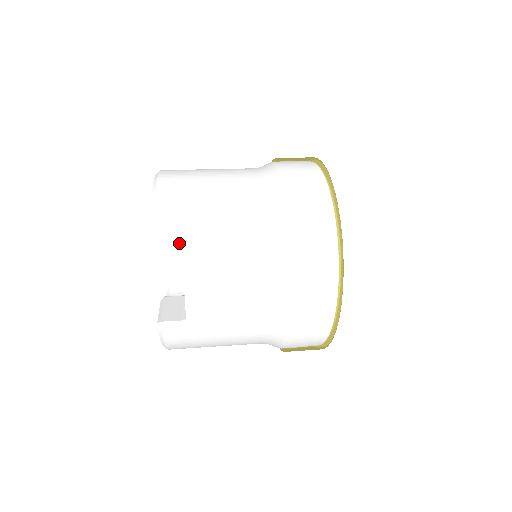
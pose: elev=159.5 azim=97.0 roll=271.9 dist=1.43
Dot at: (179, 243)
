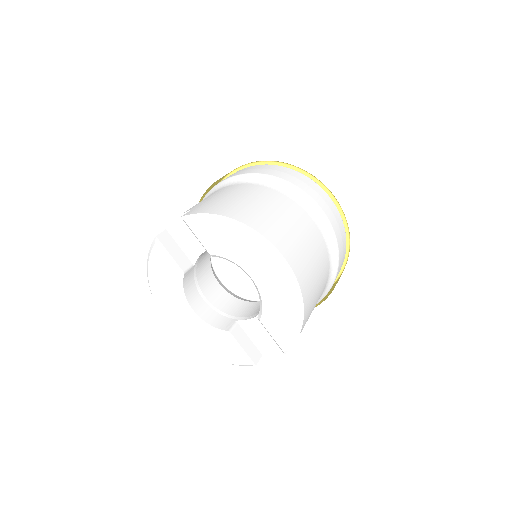
Dot at: occluded
